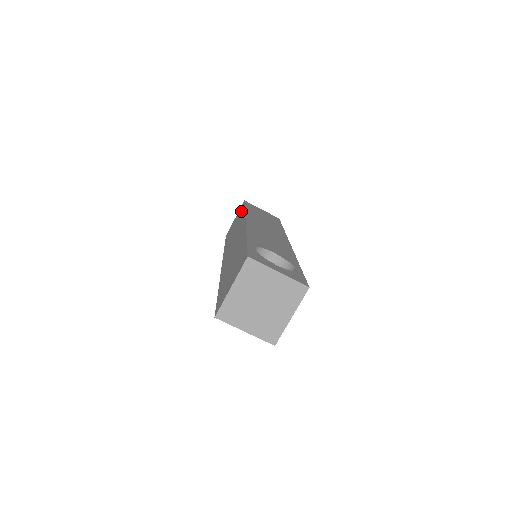
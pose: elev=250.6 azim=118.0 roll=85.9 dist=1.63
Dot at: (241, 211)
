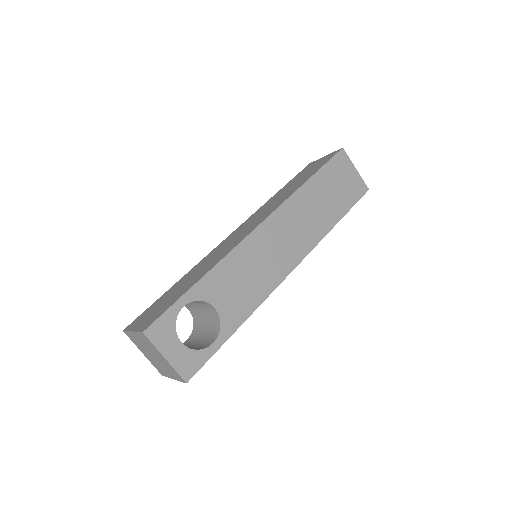
Dot at: (315, 169)
